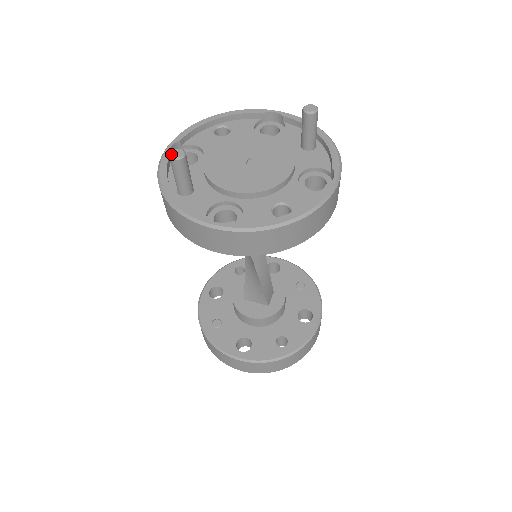
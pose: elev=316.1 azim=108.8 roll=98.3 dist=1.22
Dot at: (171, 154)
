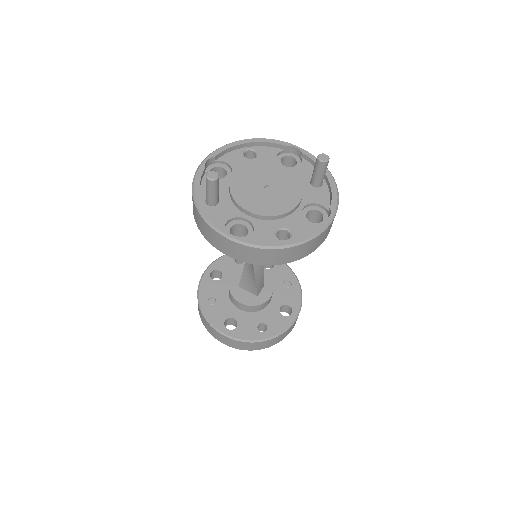
Dot at: (208, 175)
